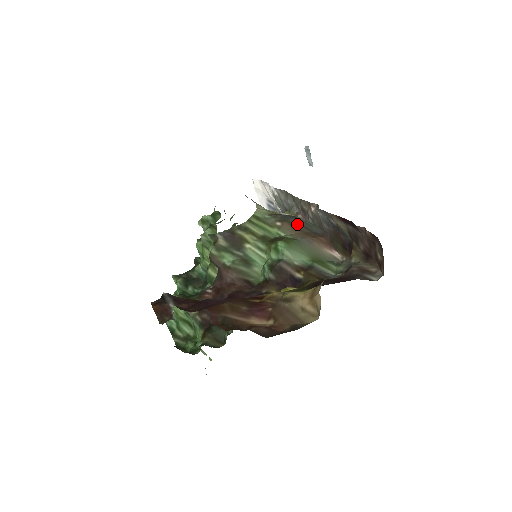
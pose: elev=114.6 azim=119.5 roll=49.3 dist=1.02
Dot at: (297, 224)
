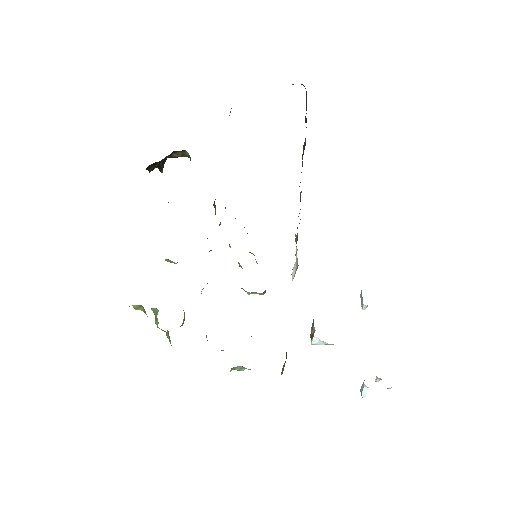
Dot at: occluded
